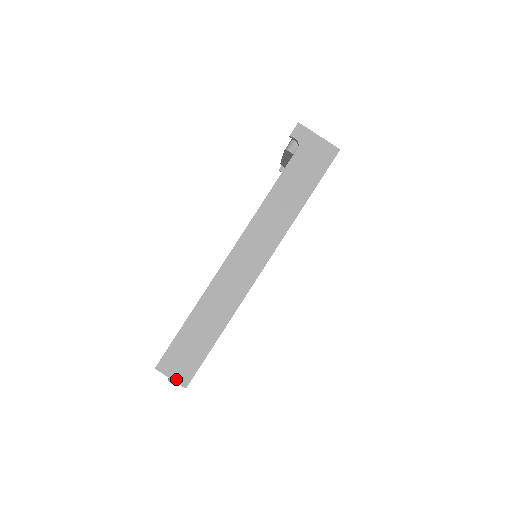
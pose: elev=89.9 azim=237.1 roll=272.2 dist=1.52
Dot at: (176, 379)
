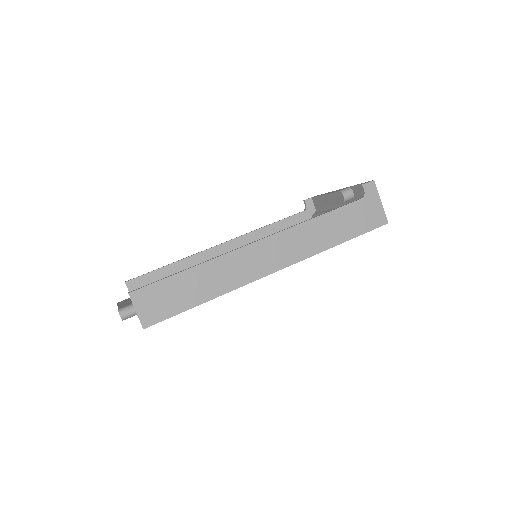
Dot at: (141, 315)
